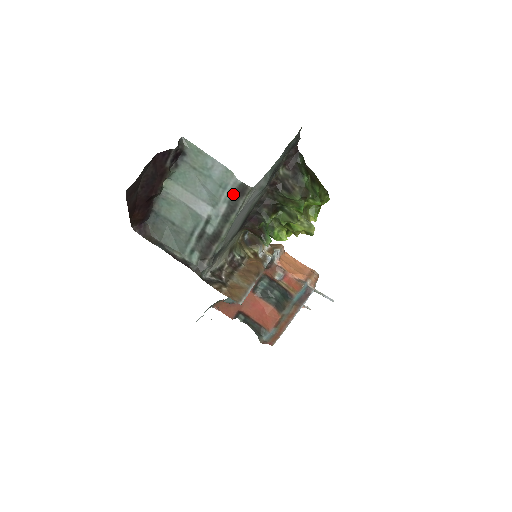
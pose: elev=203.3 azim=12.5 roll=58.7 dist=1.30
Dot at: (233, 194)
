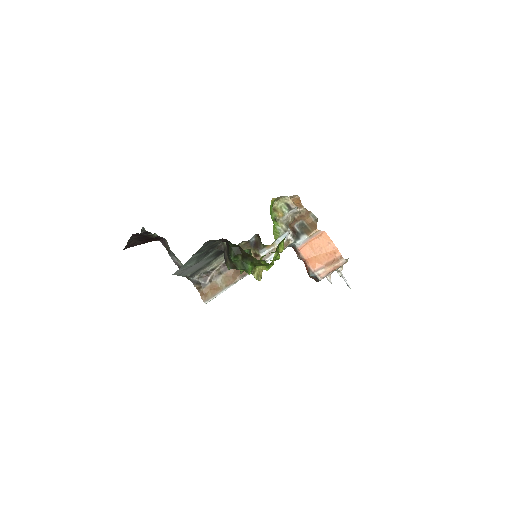
Dot at: occluded
